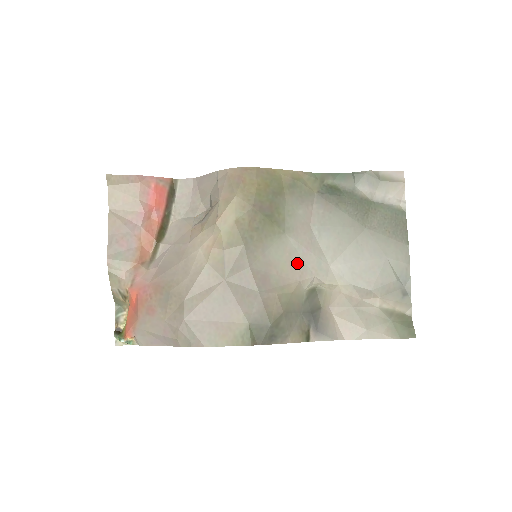
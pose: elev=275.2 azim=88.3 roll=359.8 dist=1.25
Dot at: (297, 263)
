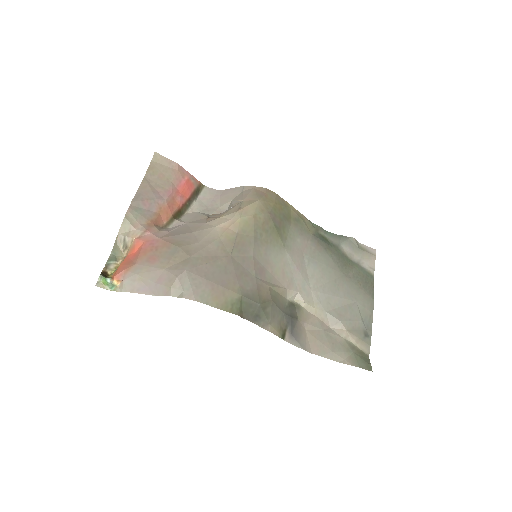
Dot at: (288, 274)
